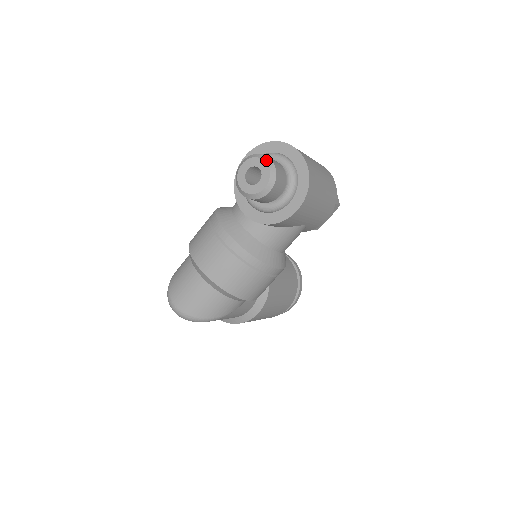
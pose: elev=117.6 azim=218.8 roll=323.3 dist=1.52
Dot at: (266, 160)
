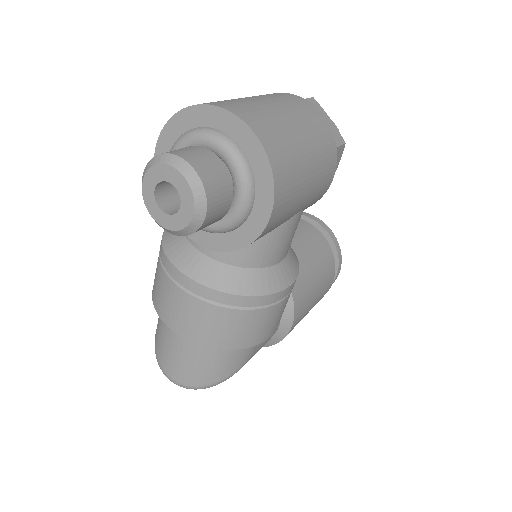
Dot at: (174, 164)
